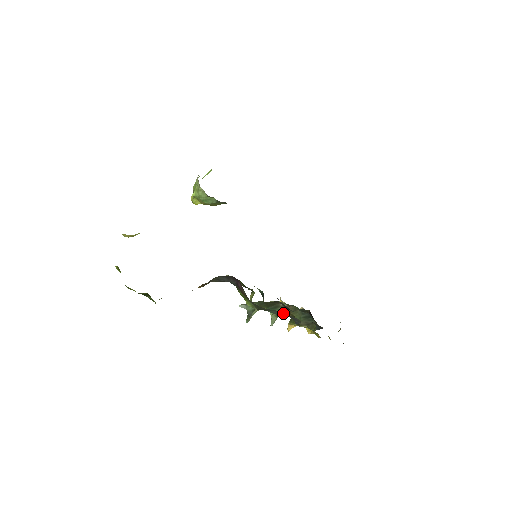
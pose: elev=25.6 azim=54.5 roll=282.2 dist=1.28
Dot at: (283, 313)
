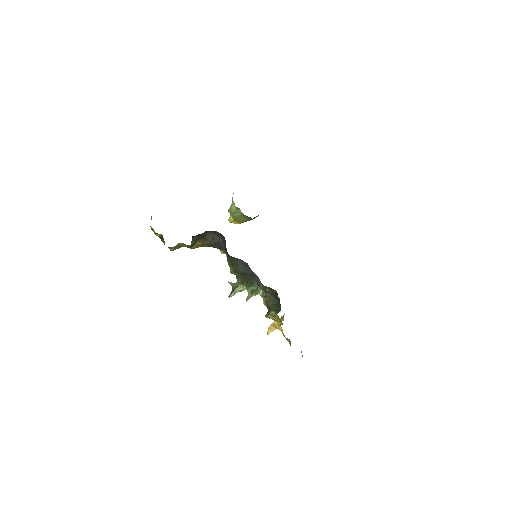
Dot at: (248, 268)
